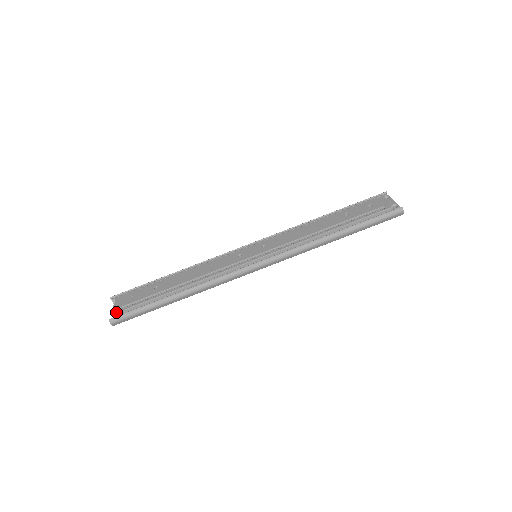
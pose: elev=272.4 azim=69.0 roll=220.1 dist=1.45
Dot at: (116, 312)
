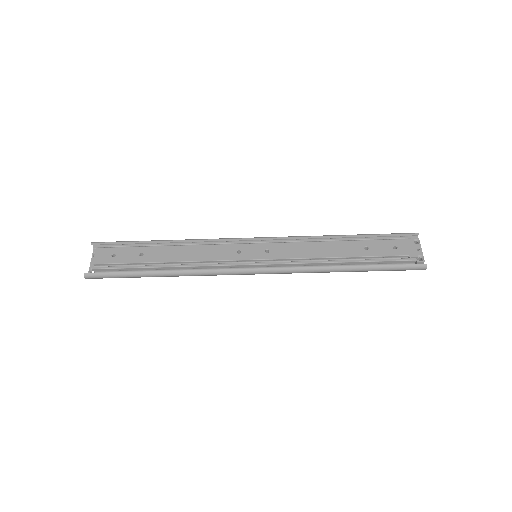
Dot at: (93, 268)
